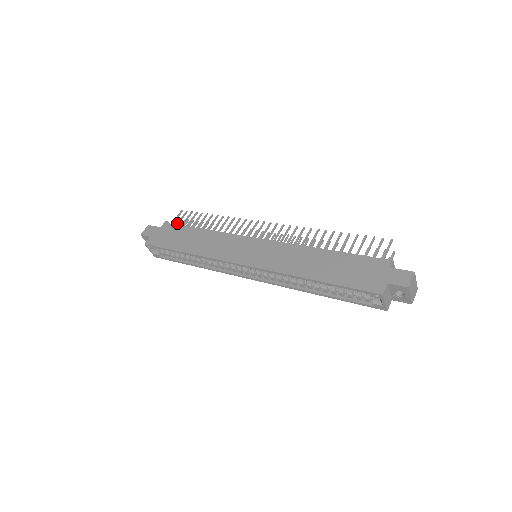
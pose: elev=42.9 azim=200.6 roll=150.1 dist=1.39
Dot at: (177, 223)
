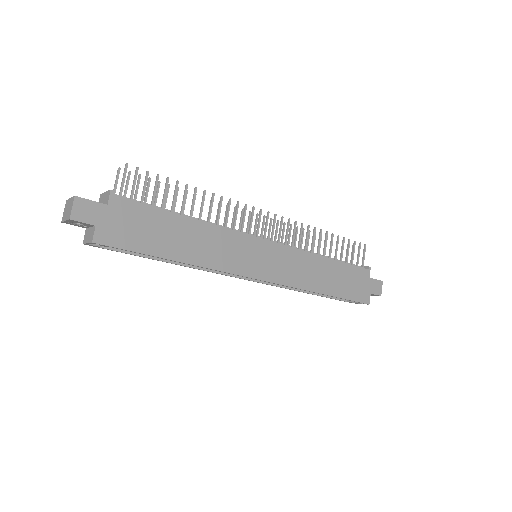
Dot at: (132, 195)
